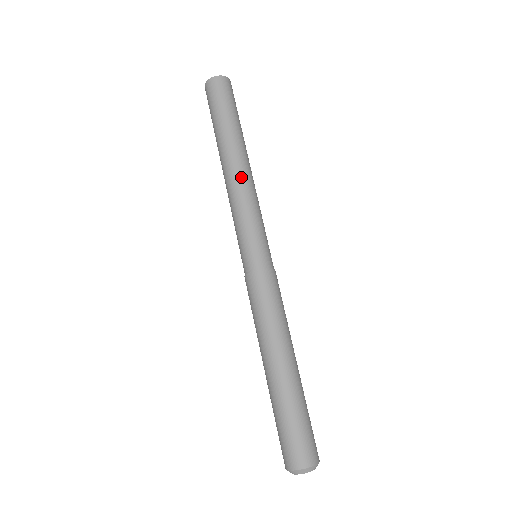
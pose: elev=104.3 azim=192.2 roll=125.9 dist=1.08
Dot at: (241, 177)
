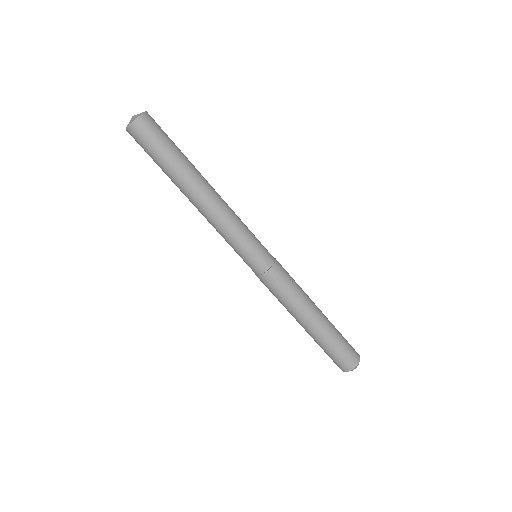
Dot at: (218, 202)
